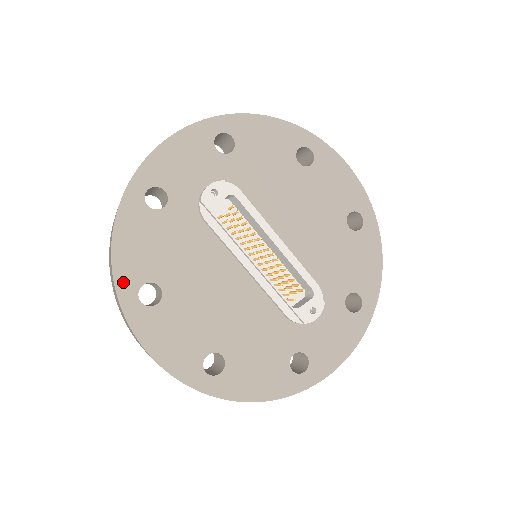
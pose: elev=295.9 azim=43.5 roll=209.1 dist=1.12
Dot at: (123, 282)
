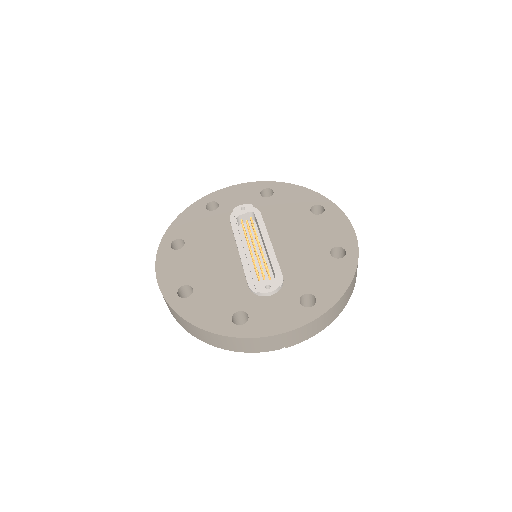
Dot at: (169, 234)
